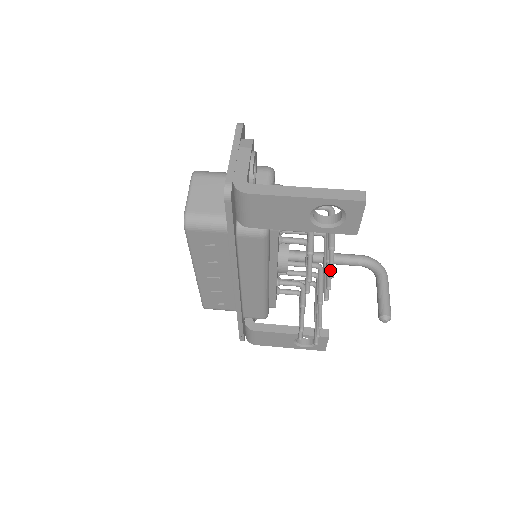
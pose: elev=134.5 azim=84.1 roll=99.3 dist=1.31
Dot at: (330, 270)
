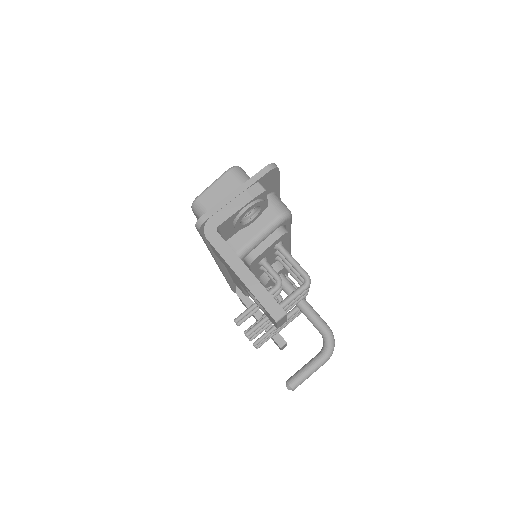
Dot at: (250, 330)
